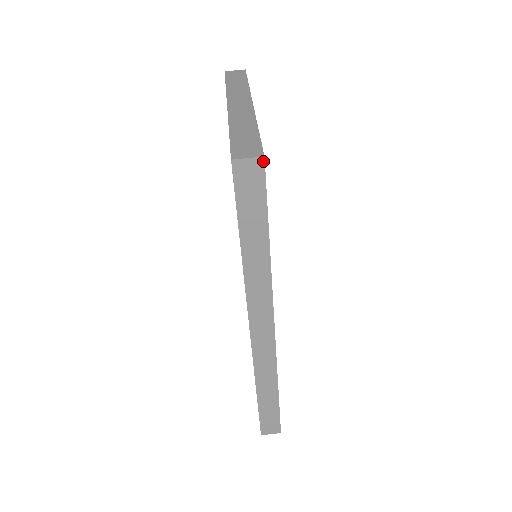
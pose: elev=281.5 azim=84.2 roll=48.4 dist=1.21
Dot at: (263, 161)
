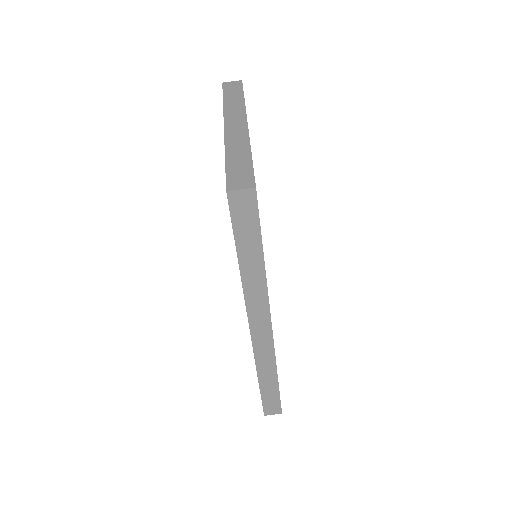
Dot at: (255, 191)
